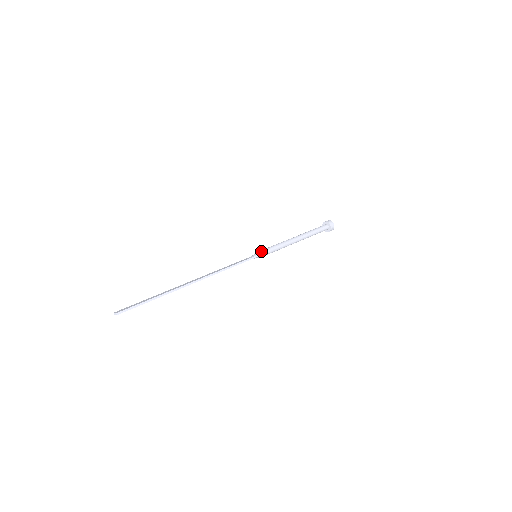
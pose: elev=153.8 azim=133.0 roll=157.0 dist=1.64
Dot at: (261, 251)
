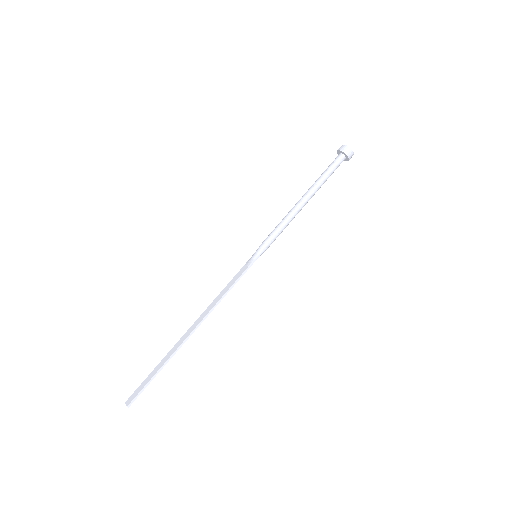
Dot at: (260, 248)
